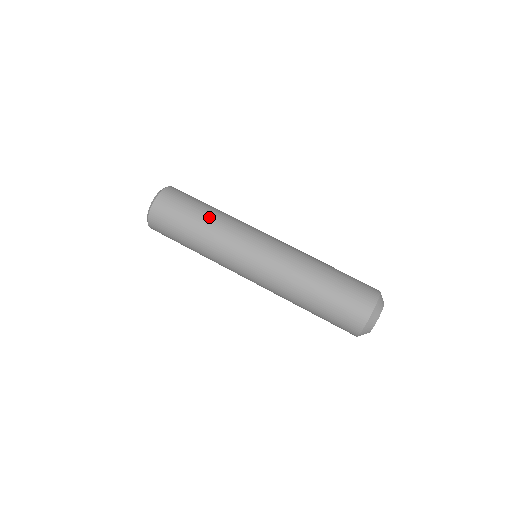
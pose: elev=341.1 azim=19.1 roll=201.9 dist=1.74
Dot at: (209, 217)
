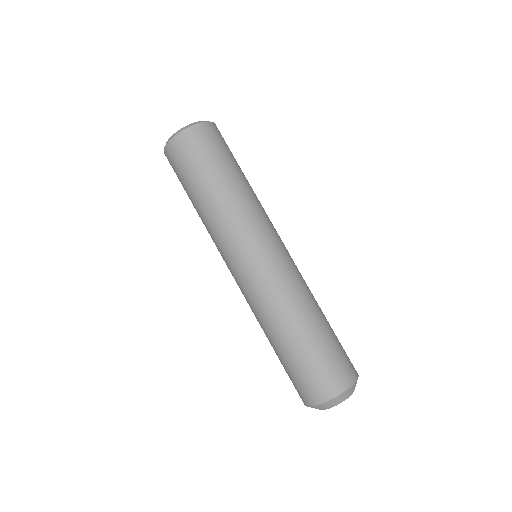
Dot at: (213, 196)
